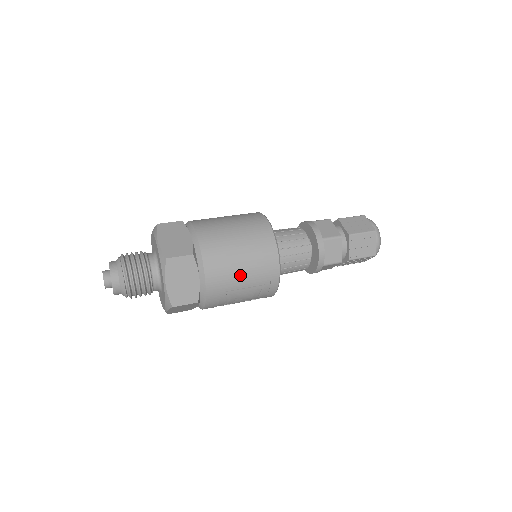
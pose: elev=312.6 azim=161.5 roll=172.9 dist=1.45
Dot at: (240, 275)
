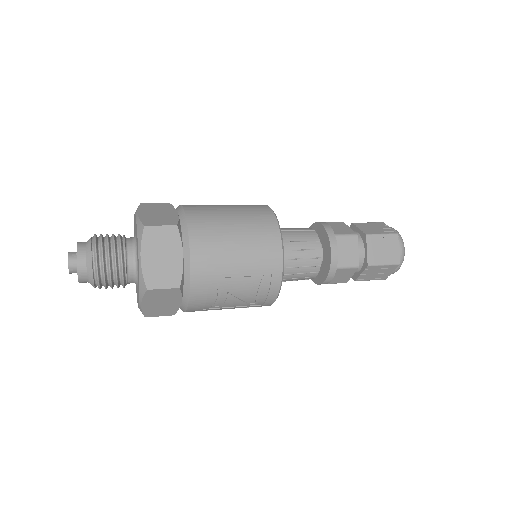
Dot at: (234, 257)
